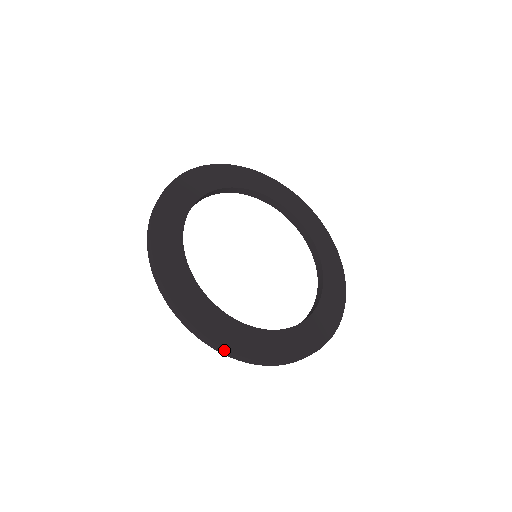
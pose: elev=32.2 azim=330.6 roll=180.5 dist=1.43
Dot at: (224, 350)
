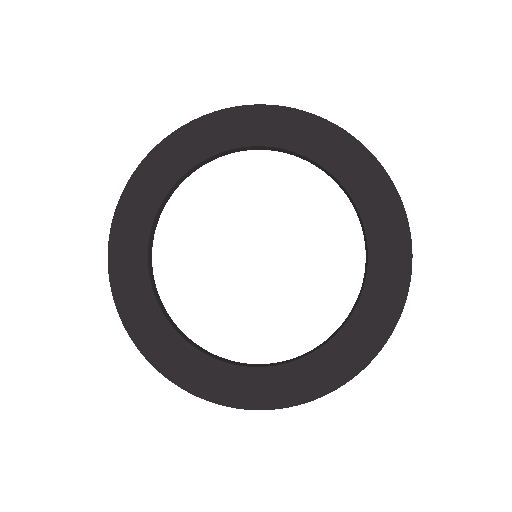
Dot at: (302, 403)
